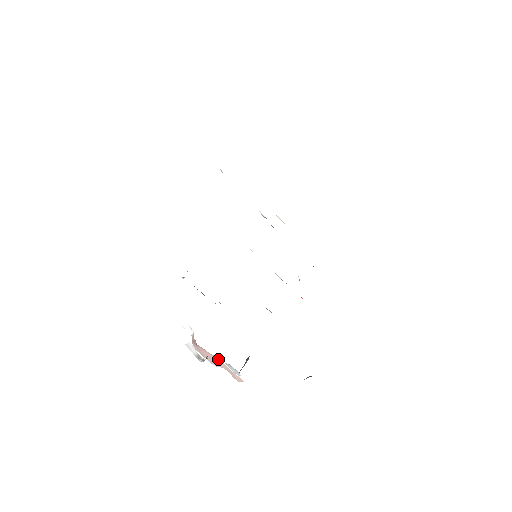
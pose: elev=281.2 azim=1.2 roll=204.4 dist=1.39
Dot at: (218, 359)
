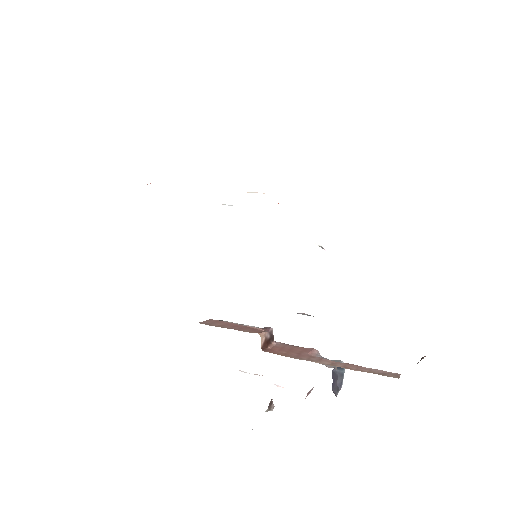
Dot at: occluded
